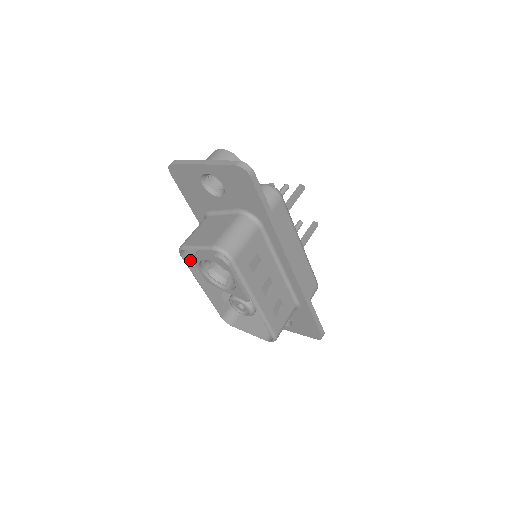
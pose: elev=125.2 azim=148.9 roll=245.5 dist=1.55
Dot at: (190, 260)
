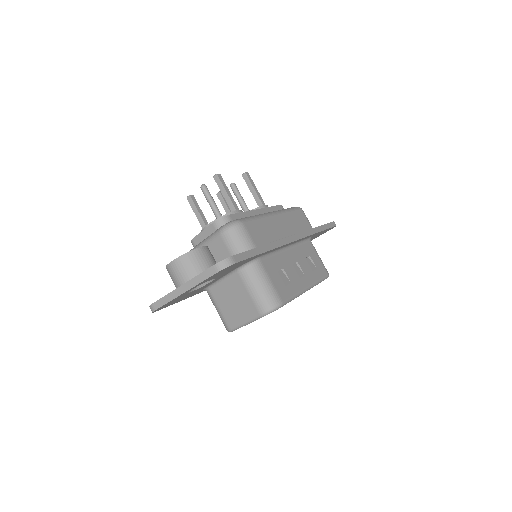
Dot at: occluded
